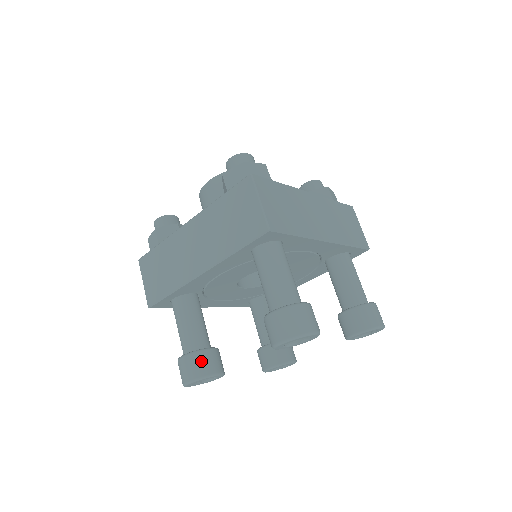
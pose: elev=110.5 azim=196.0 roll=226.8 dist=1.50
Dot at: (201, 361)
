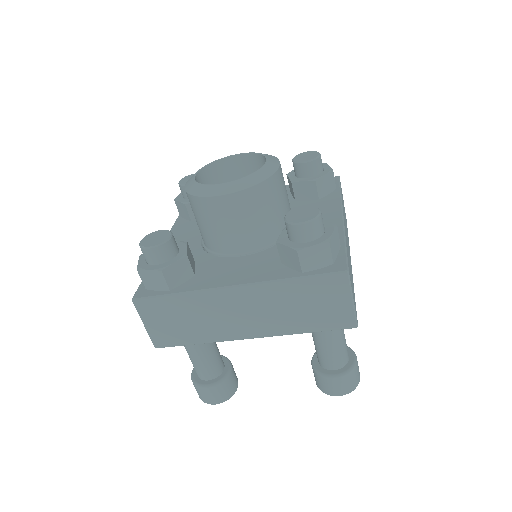
Dot at: occluded
